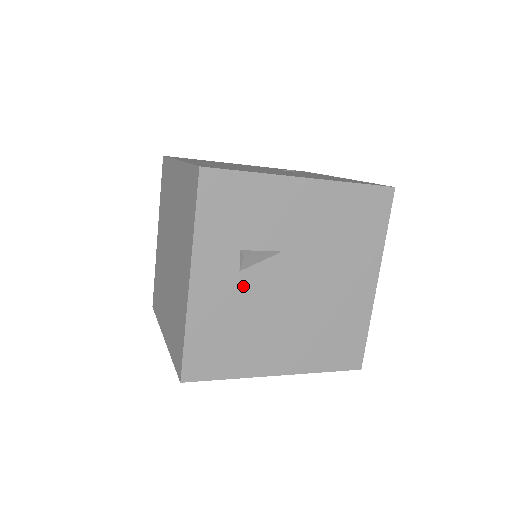
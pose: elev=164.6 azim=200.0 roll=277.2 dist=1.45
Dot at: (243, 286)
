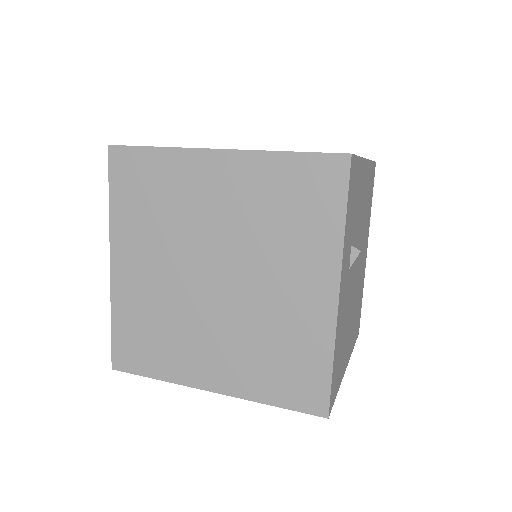
Dot at: (348, 284)
